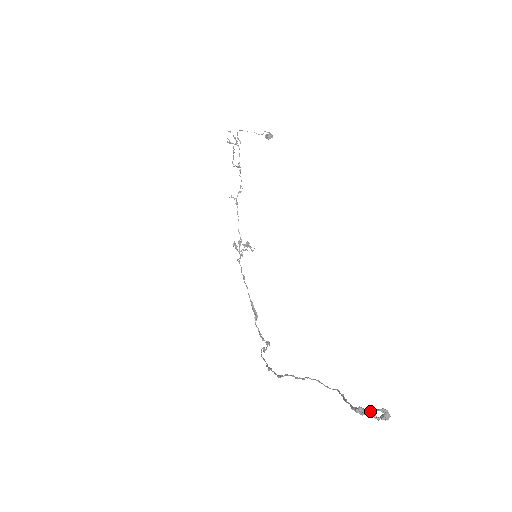
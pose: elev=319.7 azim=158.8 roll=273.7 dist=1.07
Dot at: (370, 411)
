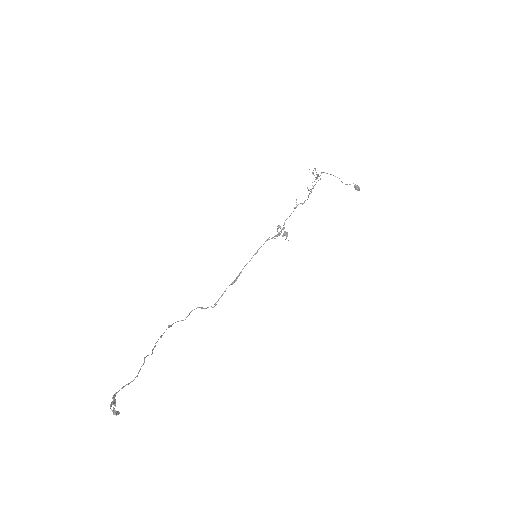
Dot at: (114, 404)
